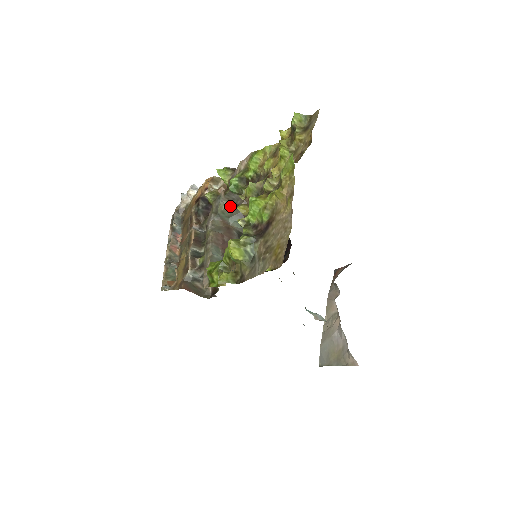
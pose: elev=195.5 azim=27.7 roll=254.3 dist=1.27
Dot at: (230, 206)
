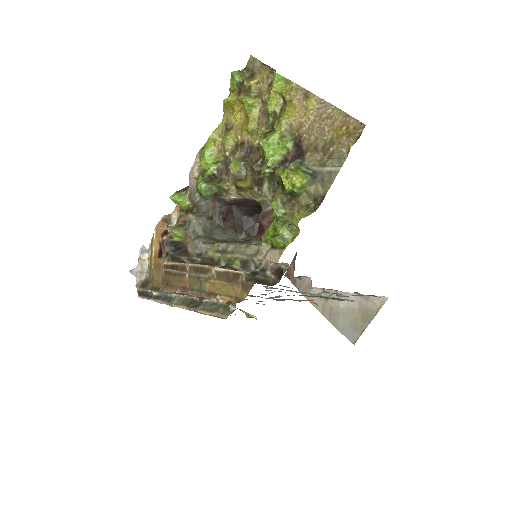
Dot at: (205, 222)
